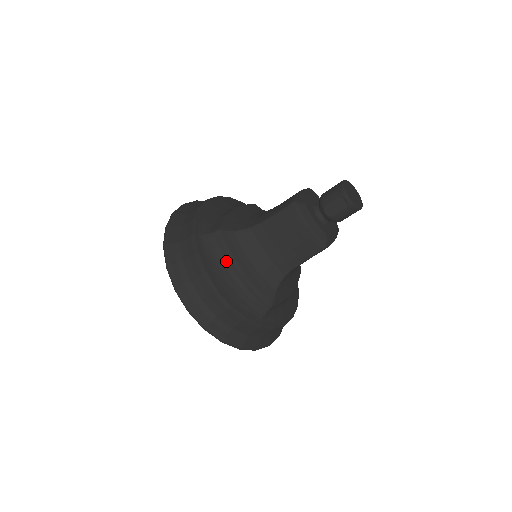
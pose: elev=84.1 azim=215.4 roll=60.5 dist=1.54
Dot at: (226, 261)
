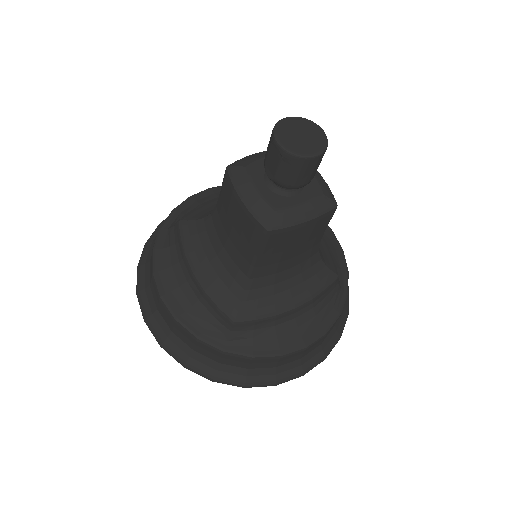
Dot at: (181, 259)
